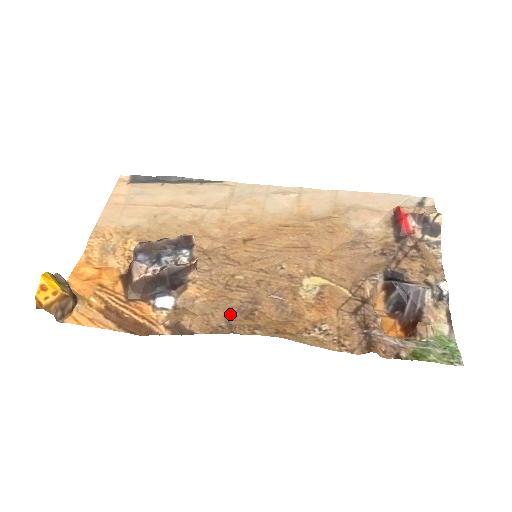
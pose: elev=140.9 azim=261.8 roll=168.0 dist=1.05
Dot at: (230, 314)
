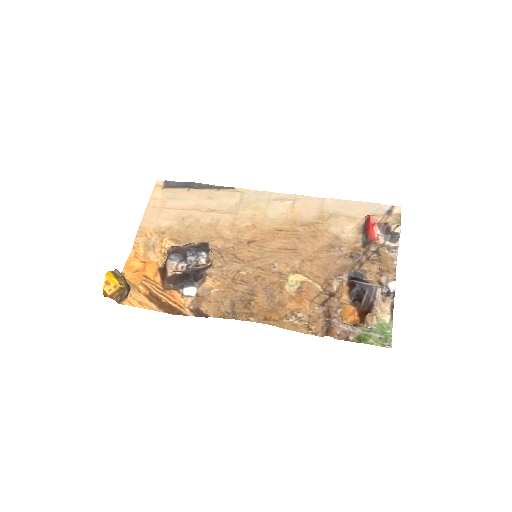
Dot at: (234, 303)
